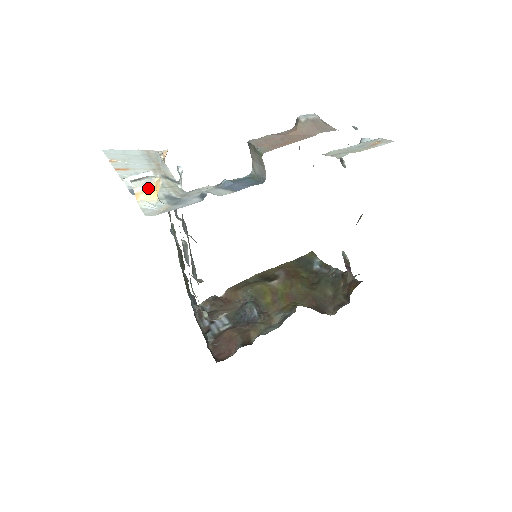
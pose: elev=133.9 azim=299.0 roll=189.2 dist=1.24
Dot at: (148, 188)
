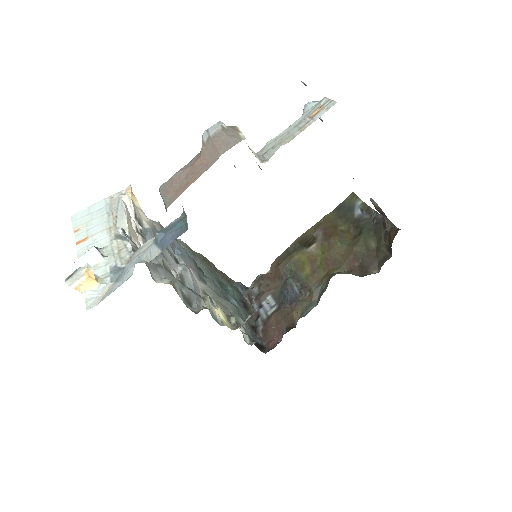
Dot at: (83, 280)
